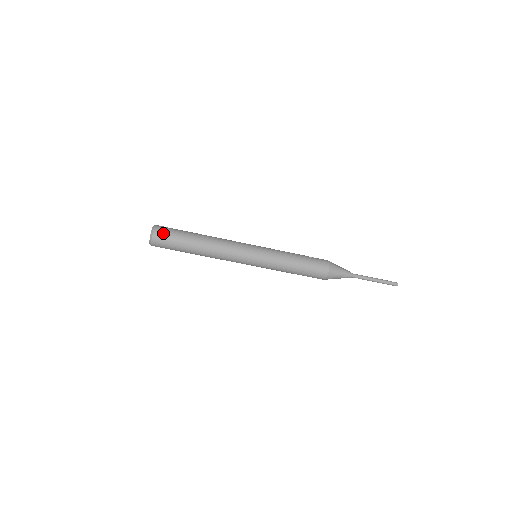
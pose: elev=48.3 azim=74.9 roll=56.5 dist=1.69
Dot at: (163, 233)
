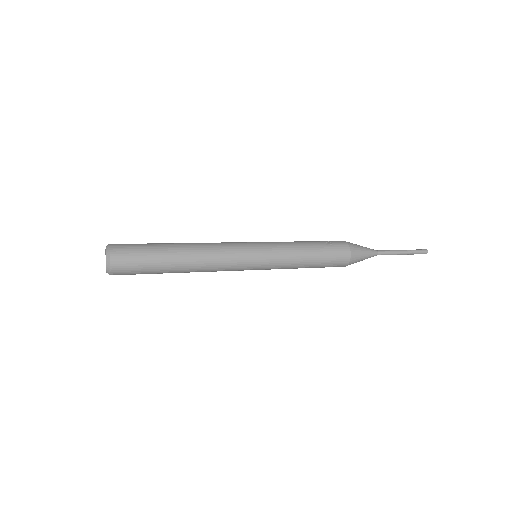
Dot at: (125, 260)
